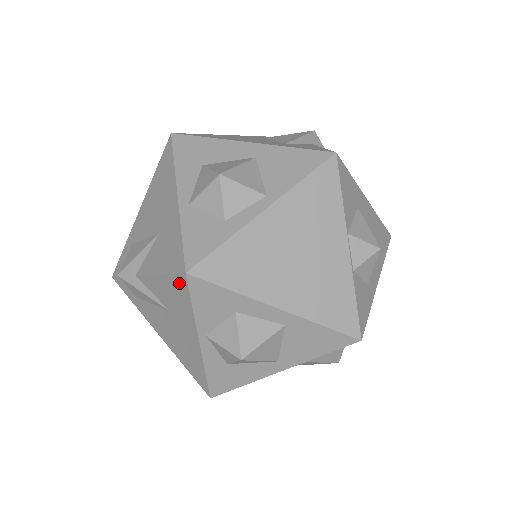
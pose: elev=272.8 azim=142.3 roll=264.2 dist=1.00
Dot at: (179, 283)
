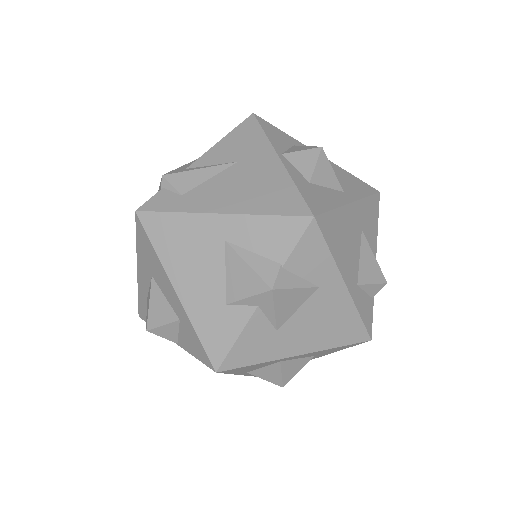
Dot at: (247, 125)
